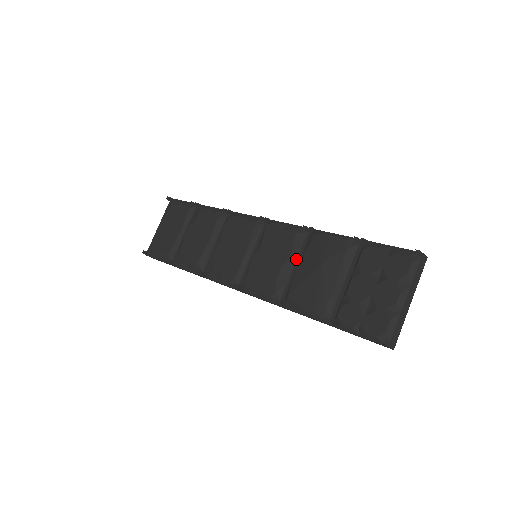
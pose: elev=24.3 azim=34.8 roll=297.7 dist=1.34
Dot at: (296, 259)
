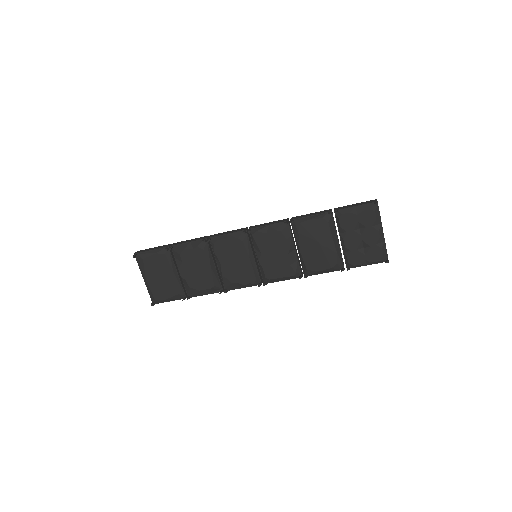
Dot at: (293, 245)
